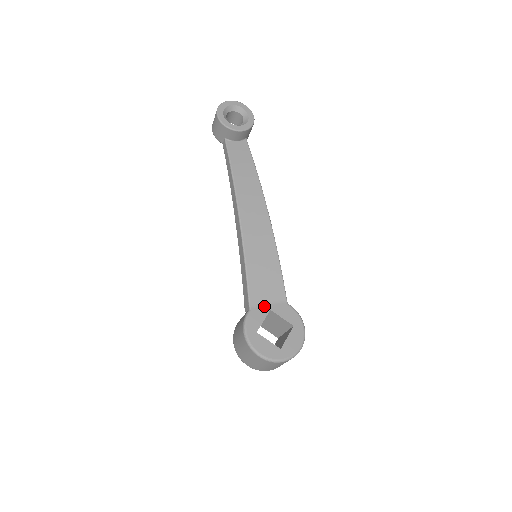
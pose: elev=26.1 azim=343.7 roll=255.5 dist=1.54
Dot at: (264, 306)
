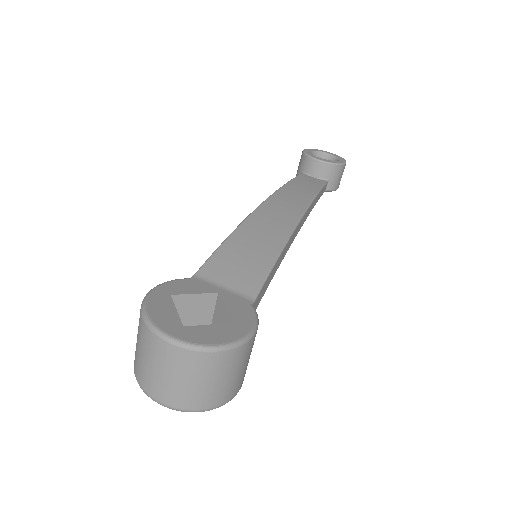
Dot at: (214, 286)
